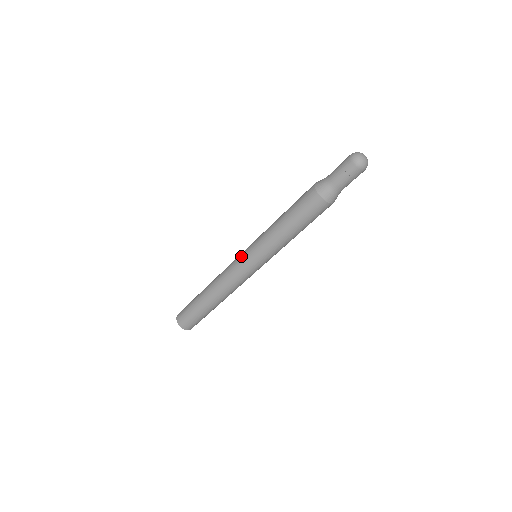
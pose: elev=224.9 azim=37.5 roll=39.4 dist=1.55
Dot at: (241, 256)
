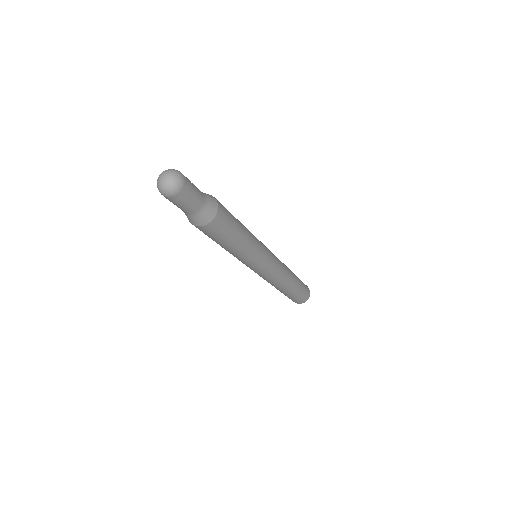
Dot at: occluded
